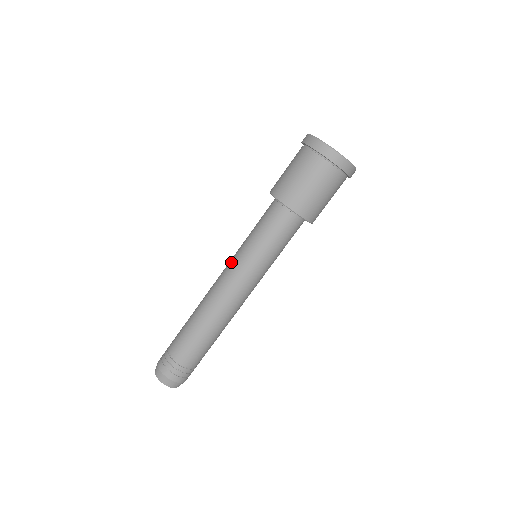
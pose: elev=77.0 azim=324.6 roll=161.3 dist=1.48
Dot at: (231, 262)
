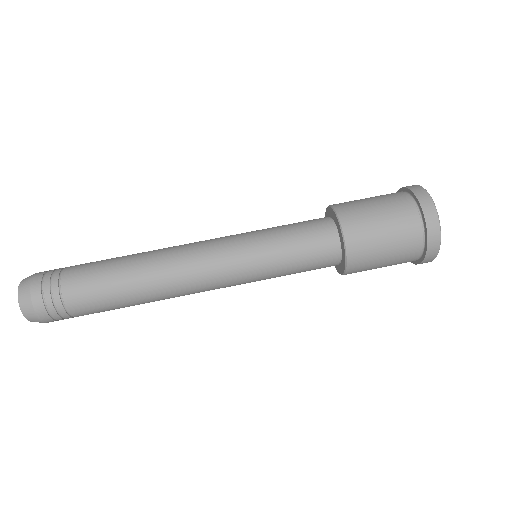
Dot at: (229, 249)
